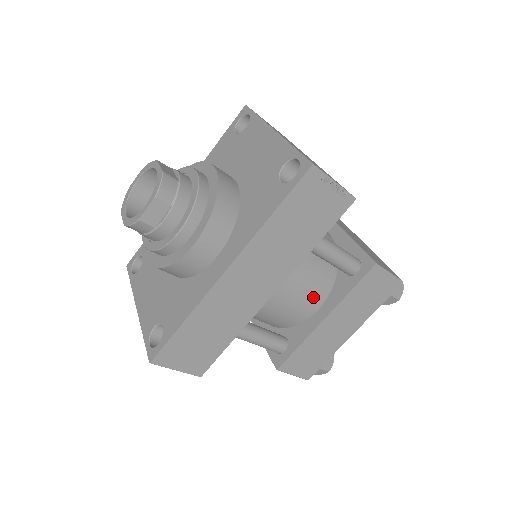
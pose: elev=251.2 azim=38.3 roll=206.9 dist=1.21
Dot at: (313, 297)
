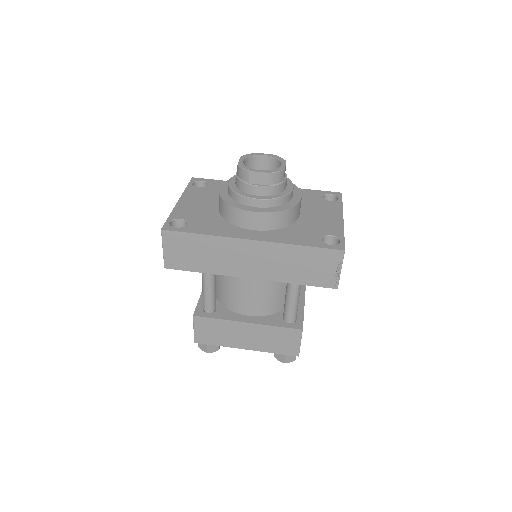
Dot at: (257, 306)
